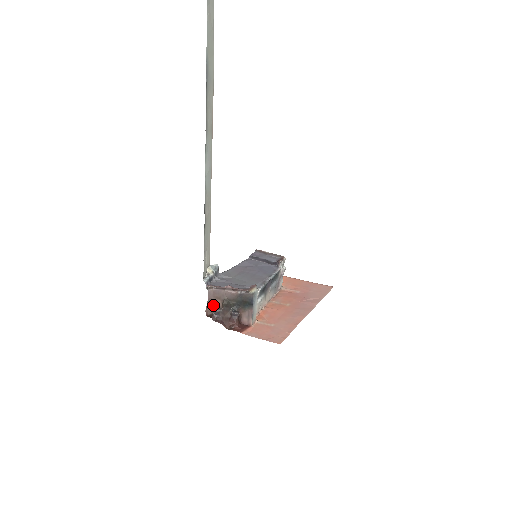
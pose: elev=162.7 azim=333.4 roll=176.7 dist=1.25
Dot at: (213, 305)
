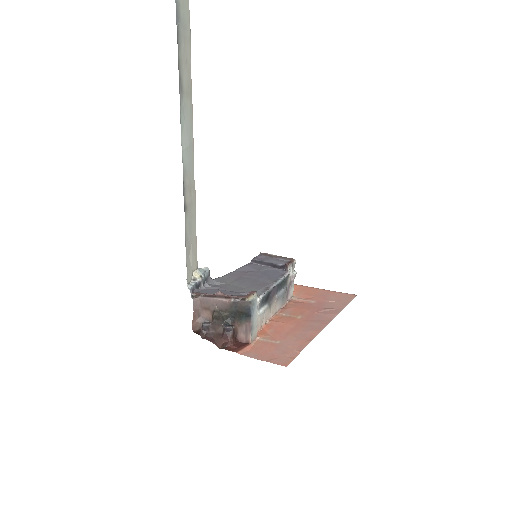
Dot at: (201, 318)
